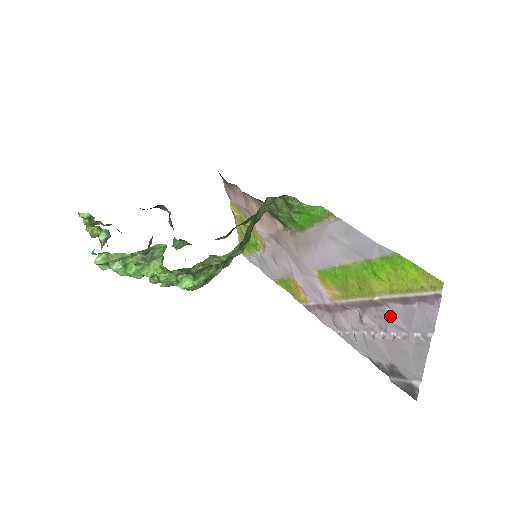
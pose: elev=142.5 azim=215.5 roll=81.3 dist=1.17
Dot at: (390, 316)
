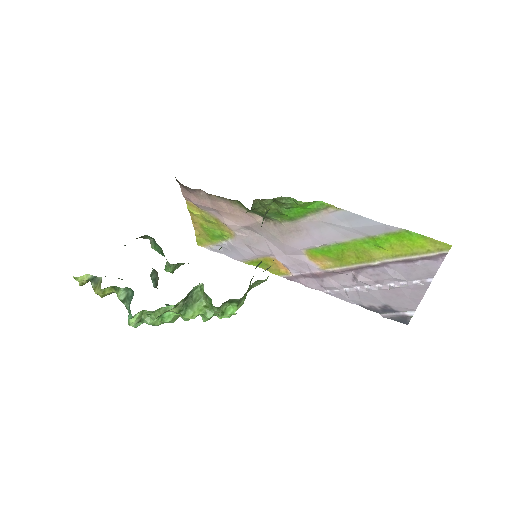
Dot at: (389, 273)
